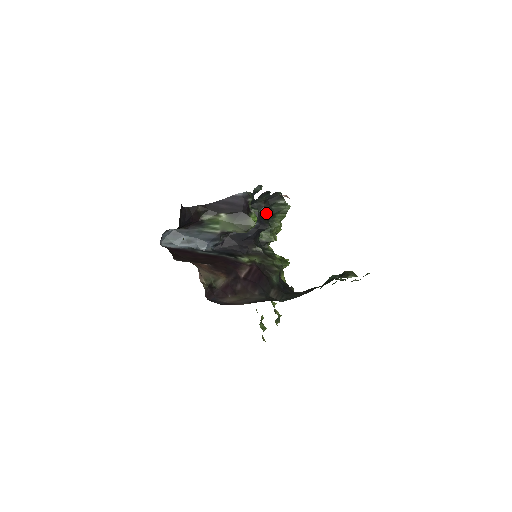
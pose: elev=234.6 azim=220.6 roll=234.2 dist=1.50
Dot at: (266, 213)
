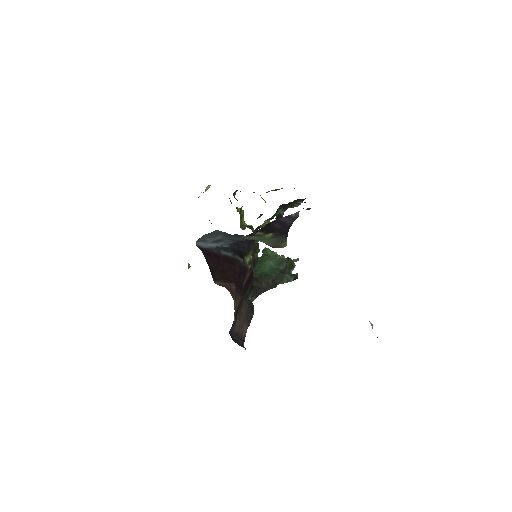
Dot at: (284, 211)
